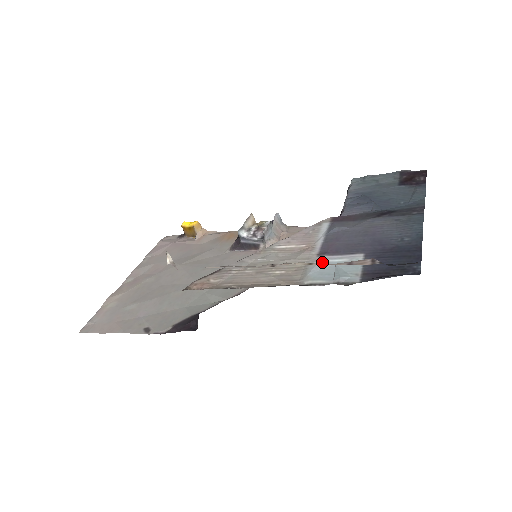
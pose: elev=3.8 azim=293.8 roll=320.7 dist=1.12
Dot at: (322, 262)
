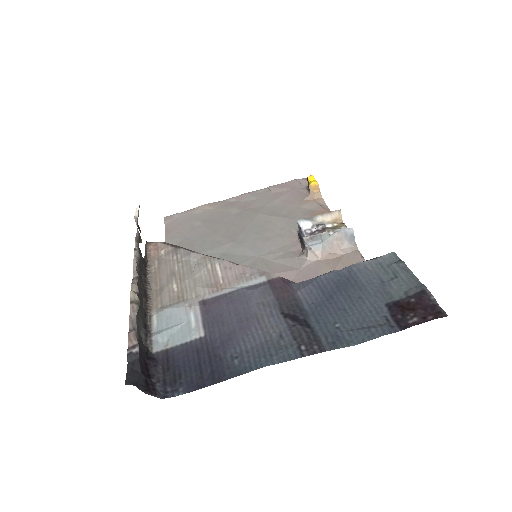
Dot at: (187, 309)
